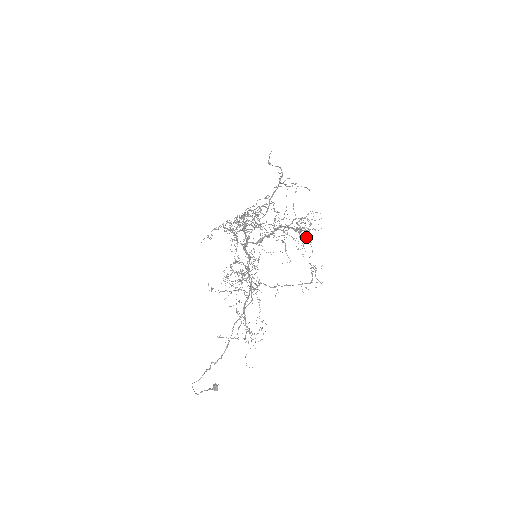
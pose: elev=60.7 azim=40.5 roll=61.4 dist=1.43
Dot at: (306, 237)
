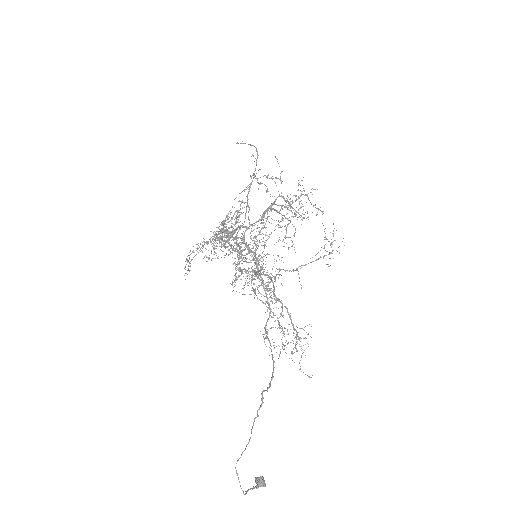
Dot at: occluded
